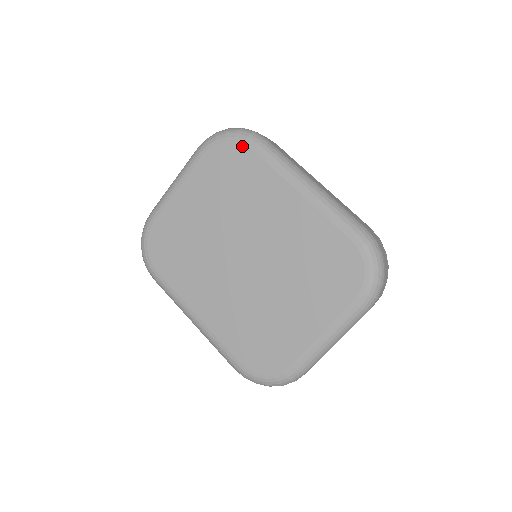
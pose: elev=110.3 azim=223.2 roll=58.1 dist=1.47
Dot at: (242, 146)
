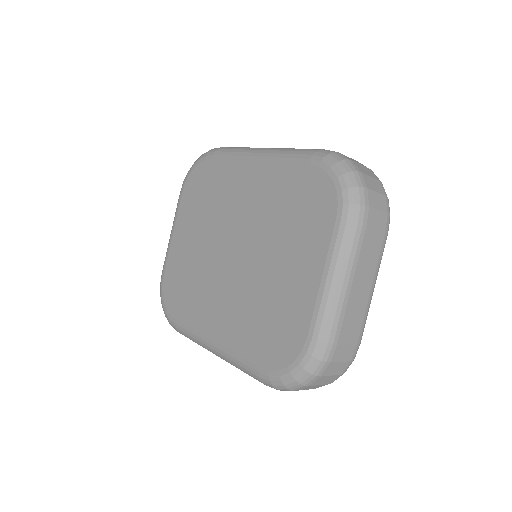
Dot at: (205, 162)
